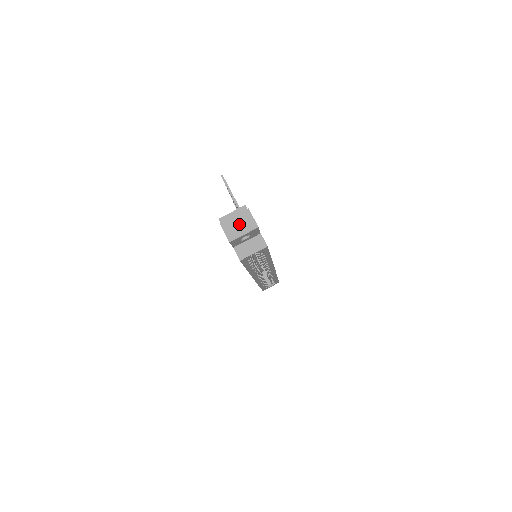
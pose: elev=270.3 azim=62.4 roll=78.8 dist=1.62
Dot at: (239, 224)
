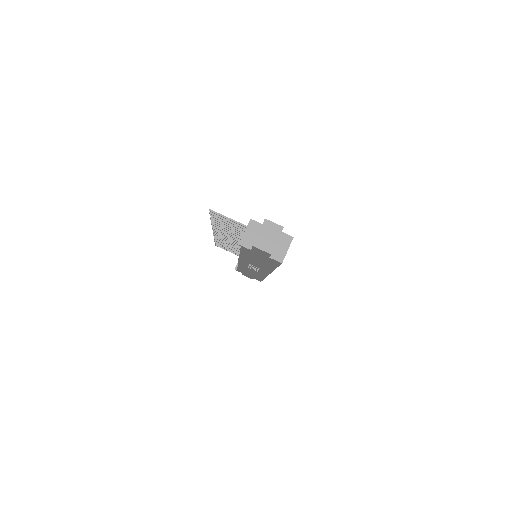
Dot at: (267, 235)
